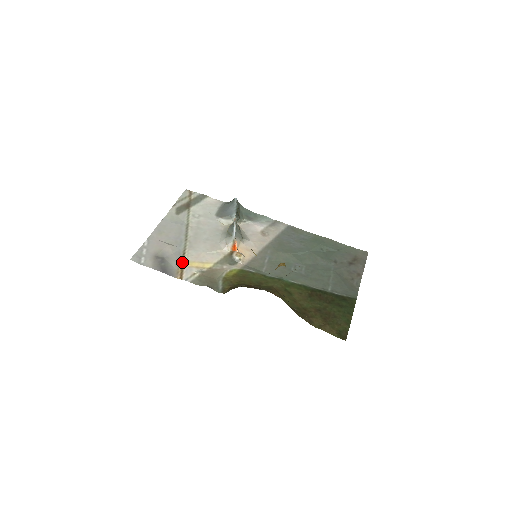
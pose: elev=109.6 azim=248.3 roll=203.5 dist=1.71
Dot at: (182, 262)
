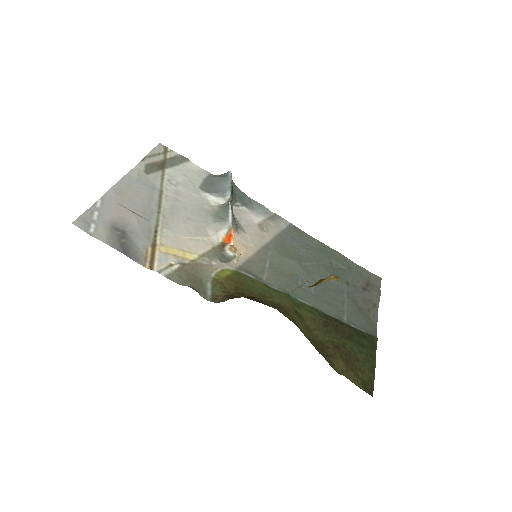
Dot at: (153, 243)
